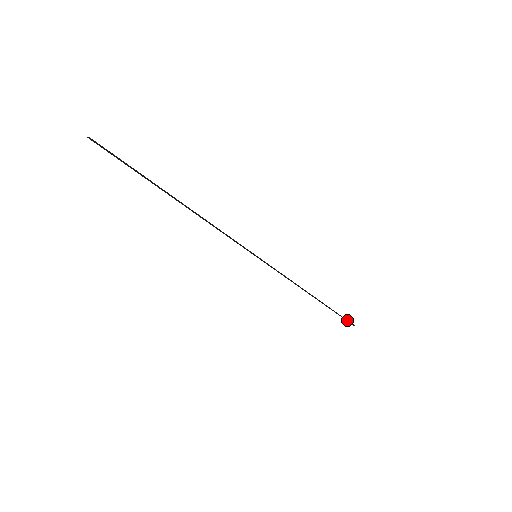
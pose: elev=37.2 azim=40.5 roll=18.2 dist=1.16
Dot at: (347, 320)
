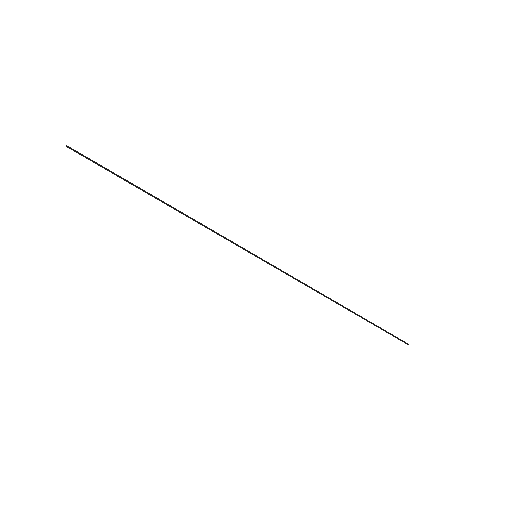
Dot at: (395, 336)
